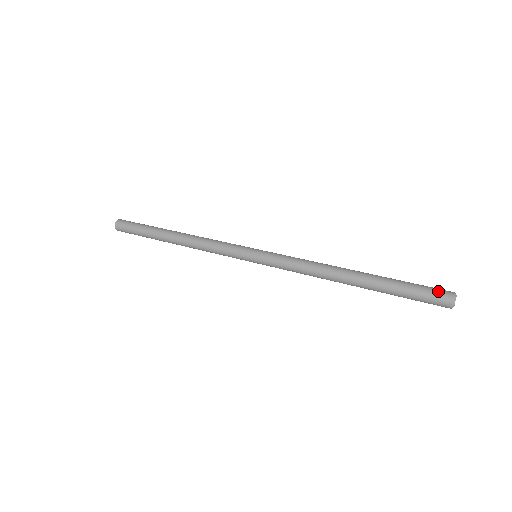
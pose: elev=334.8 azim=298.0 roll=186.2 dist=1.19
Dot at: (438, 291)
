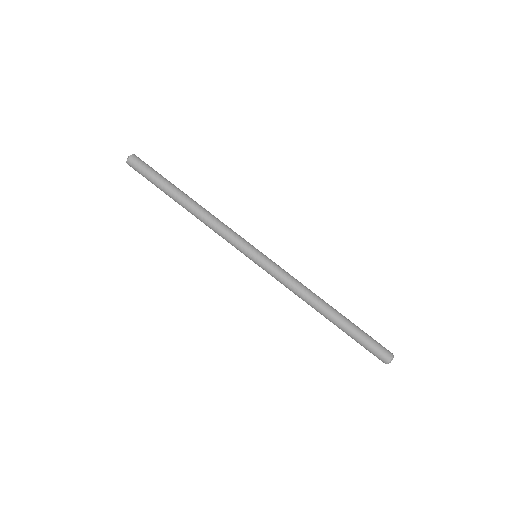
Dot at: (378, 357)
